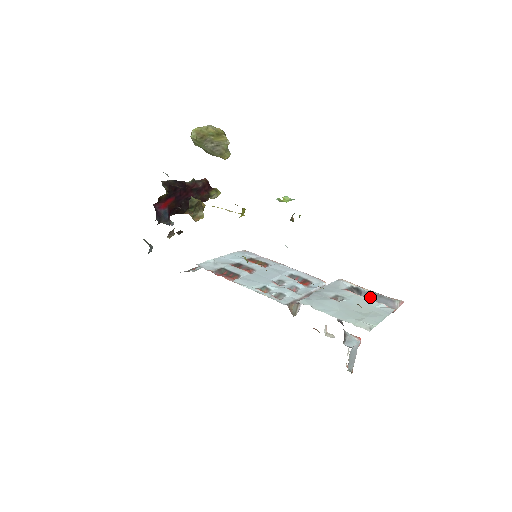
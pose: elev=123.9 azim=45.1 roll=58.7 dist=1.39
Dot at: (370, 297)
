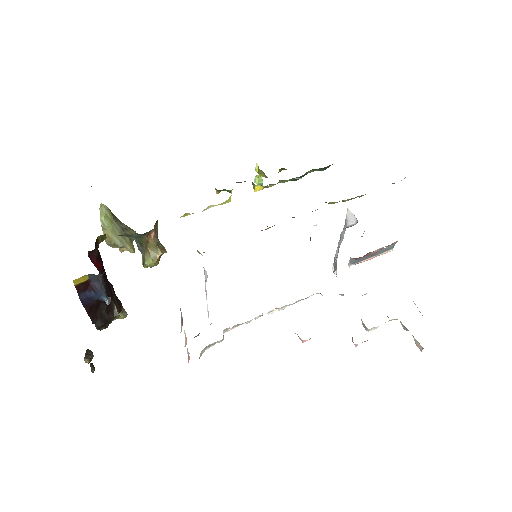
Dot at: (369, 254)
